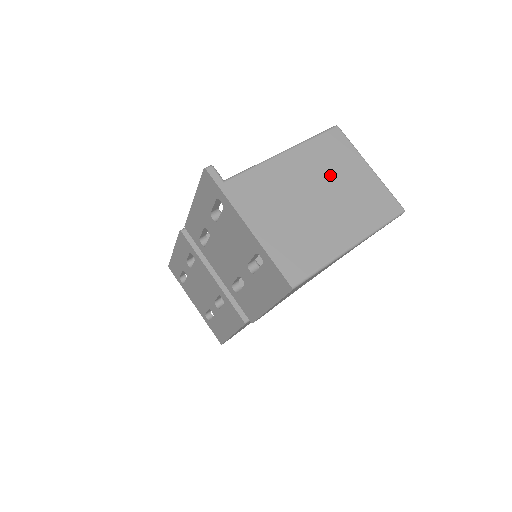
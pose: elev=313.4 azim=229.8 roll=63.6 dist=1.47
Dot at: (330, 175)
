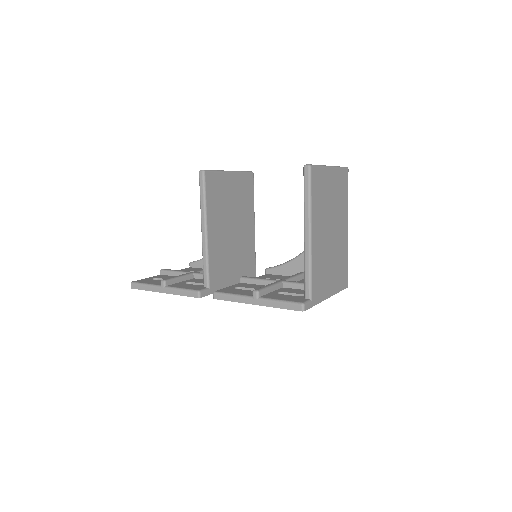
Dot at: (327, 209)
